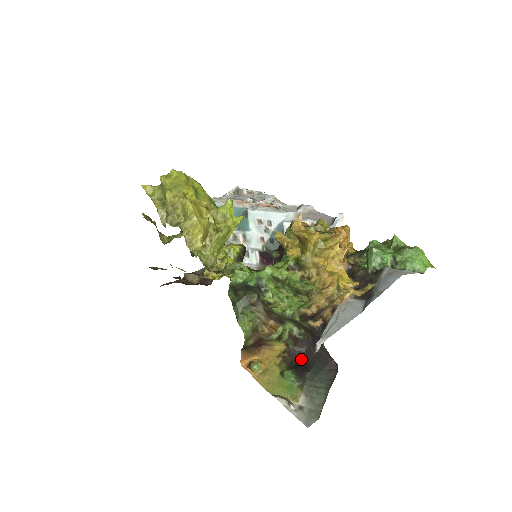
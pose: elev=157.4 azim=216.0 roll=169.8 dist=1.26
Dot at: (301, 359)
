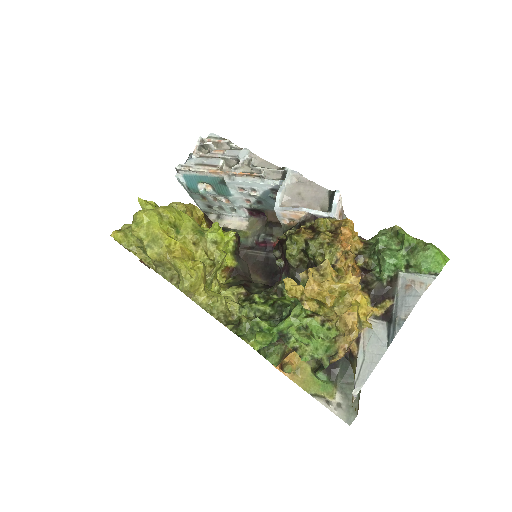
Dot at: occluded
